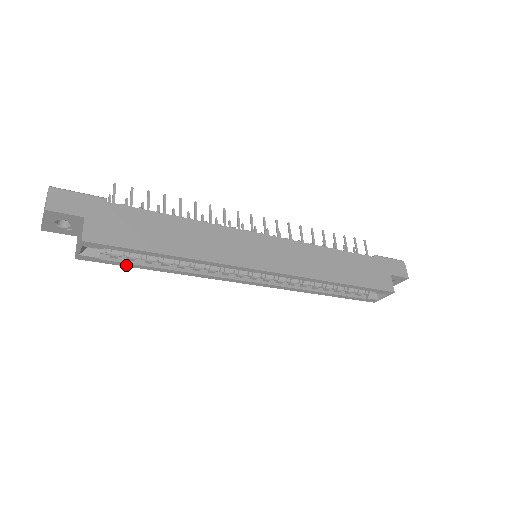
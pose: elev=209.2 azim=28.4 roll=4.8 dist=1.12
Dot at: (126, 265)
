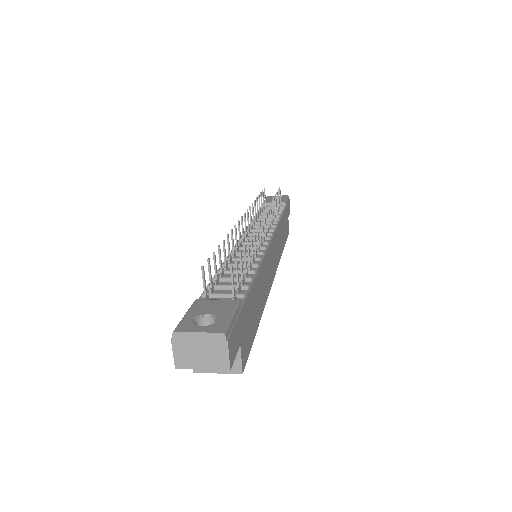
Dot at: occluded
